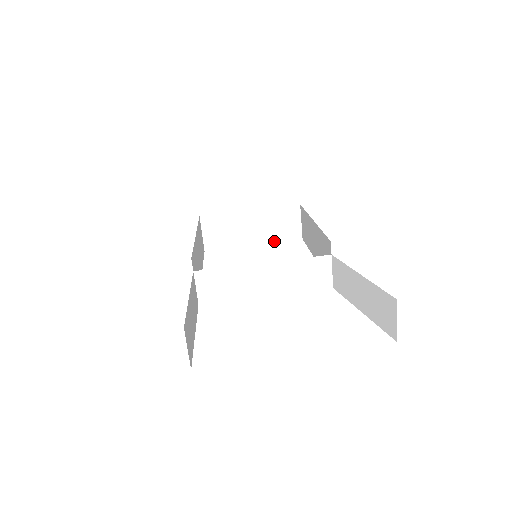
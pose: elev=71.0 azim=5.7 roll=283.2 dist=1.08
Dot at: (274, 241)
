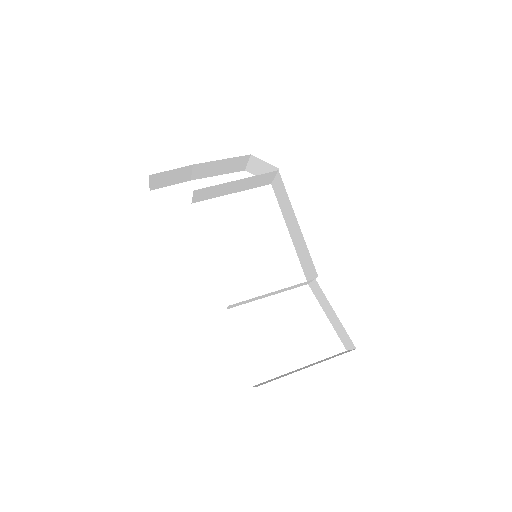
Dot at: occluded
